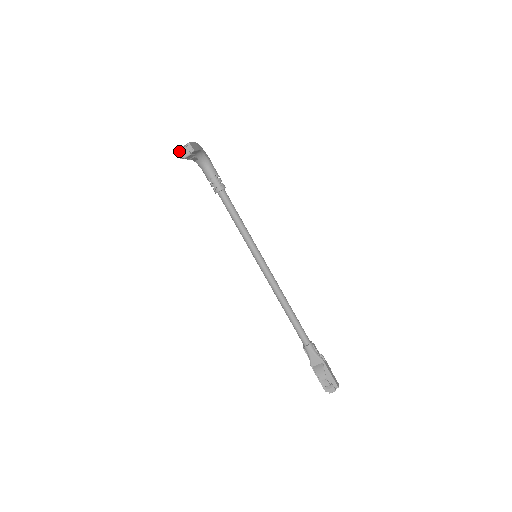
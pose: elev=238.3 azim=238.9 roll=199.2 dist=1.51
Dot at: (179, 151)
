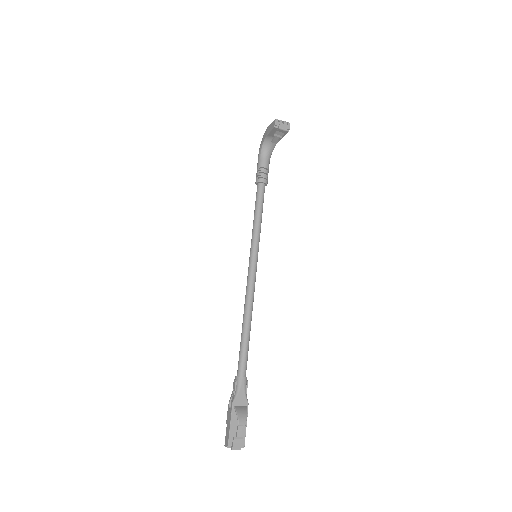
Dot at: (278, 121)
